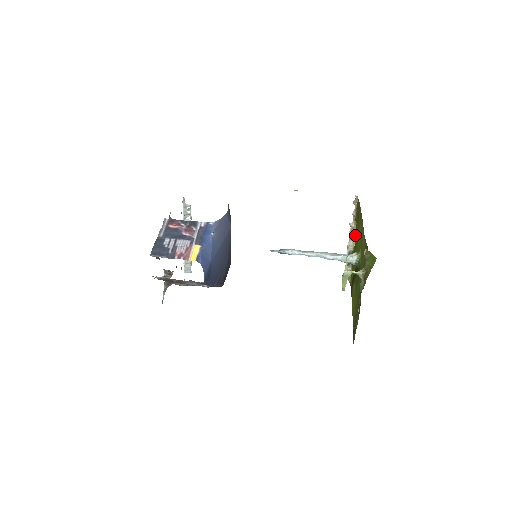
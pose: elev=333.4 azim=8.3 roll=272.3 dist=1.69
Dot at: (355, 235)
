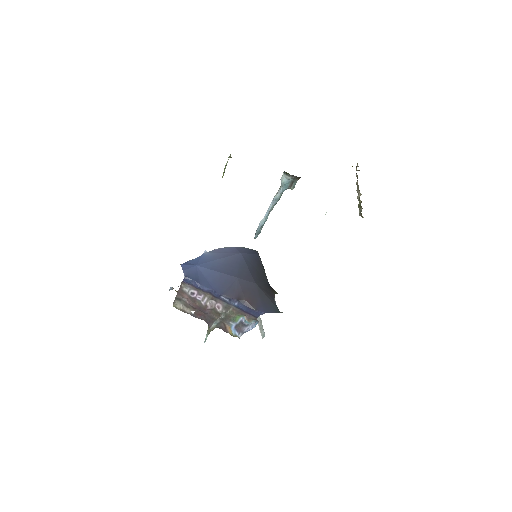
Dot at: occluded
